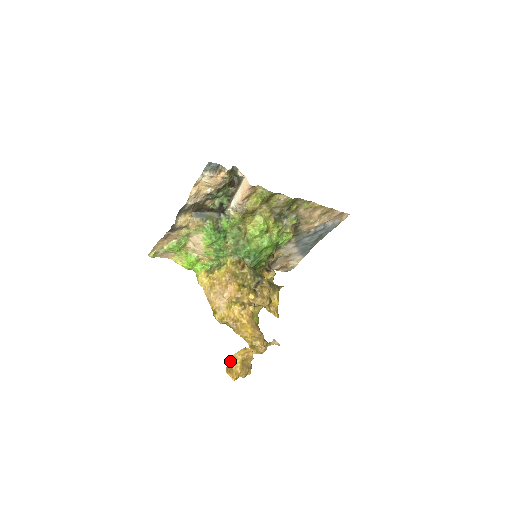
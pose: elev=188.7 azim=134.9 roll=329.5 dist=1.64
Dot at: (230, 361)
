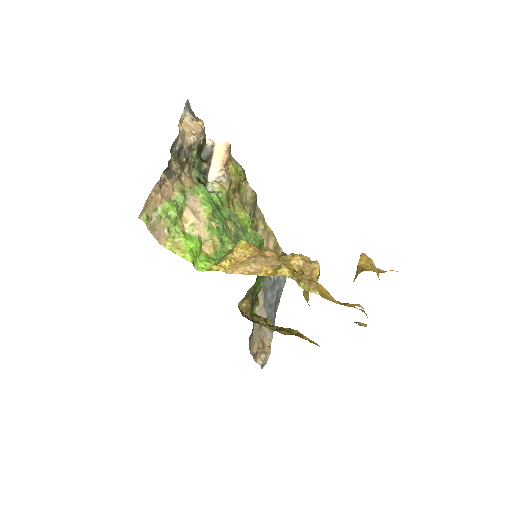
Dot at: (363, 269)
